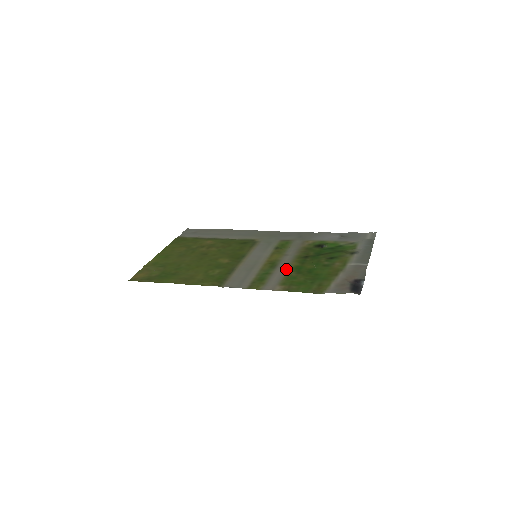
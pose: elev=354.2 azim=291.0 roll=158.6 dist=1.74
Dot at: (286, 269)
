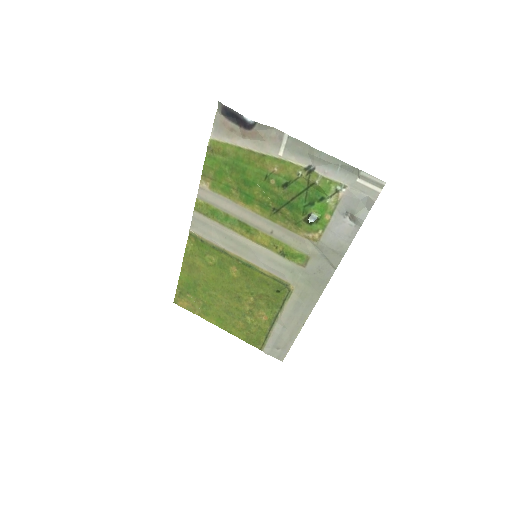
Dot at: (241, 207)
